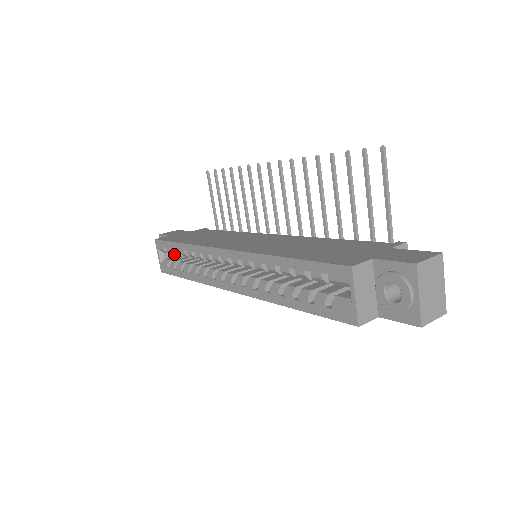
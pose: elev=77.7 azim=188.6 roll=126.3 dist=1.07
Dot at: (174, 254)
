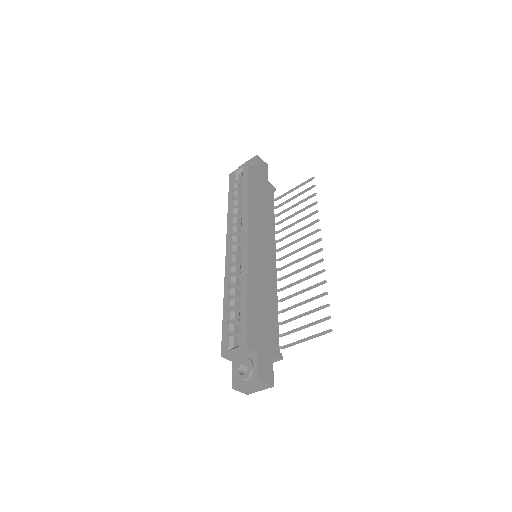
Dot at: occluded
